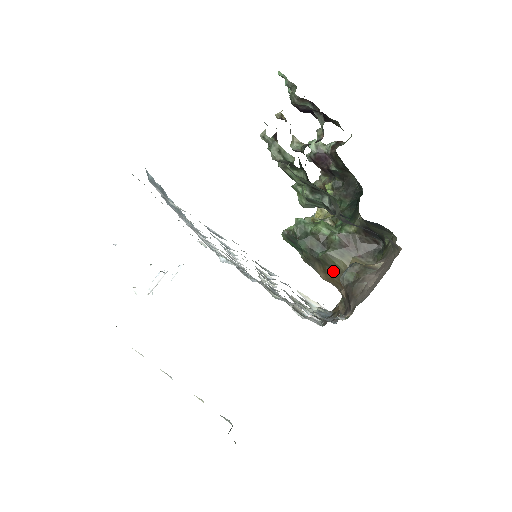
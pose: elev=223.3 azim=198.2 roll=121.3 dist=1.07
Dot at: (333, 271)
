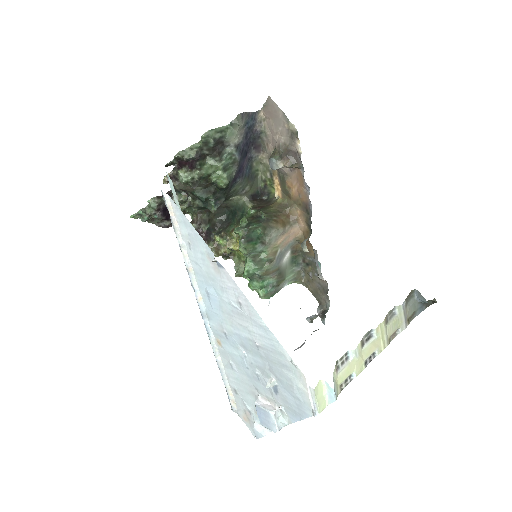
Dot at: (277, 216)
